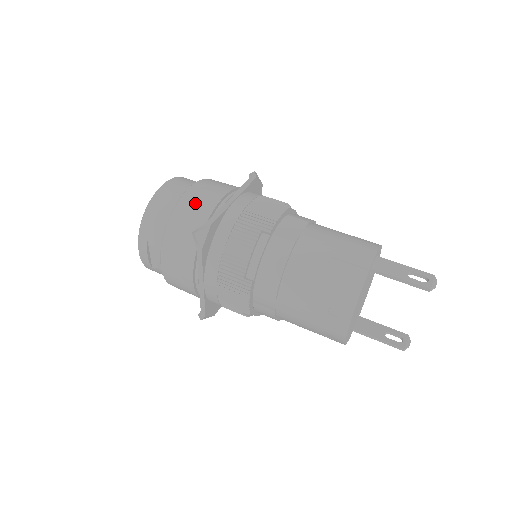
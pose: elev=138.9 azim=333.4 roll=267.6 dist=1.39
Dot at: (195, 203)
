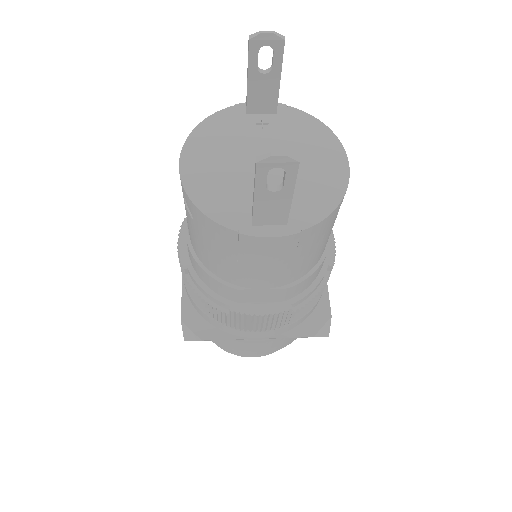
Dot at: occluded
